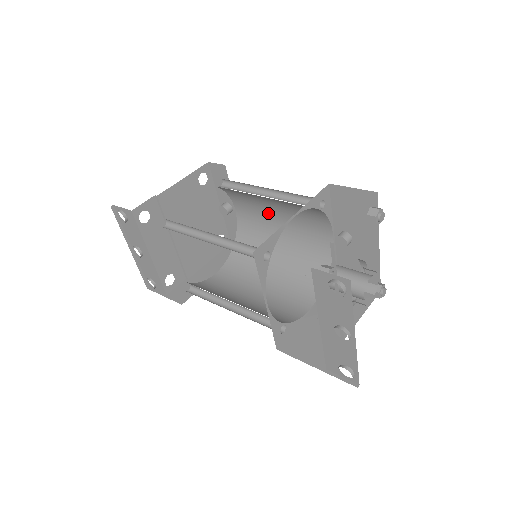
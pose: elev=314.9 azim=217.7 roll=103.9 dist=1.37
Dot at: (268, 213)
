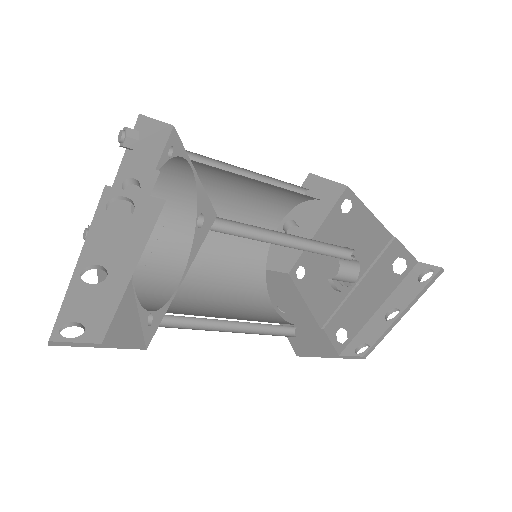
Dot at: (209, 198)
